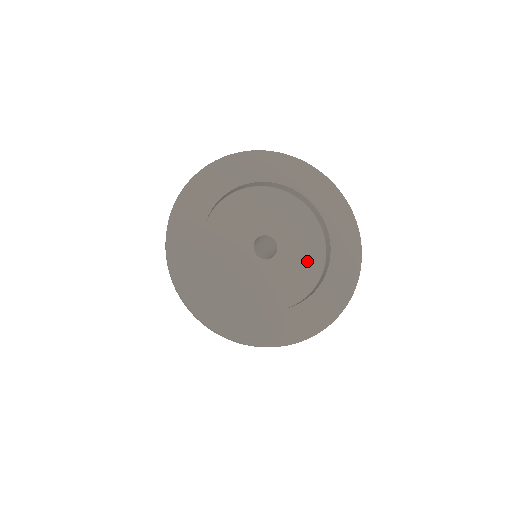
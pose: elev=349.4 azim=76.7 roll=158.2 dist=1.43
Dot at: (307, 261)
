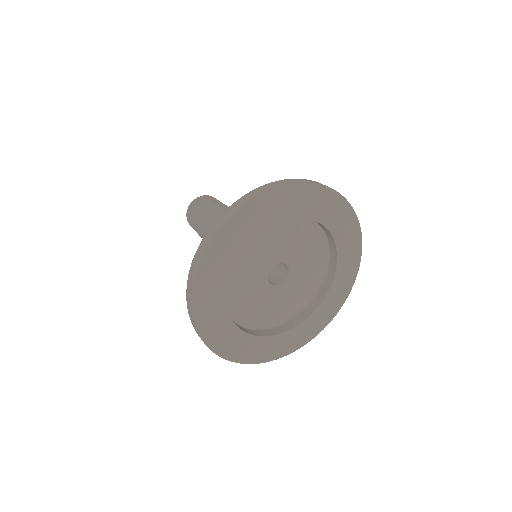
Dot at: (315, 265)
